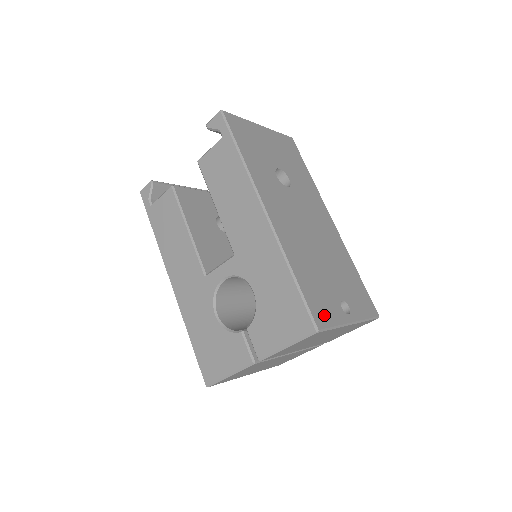
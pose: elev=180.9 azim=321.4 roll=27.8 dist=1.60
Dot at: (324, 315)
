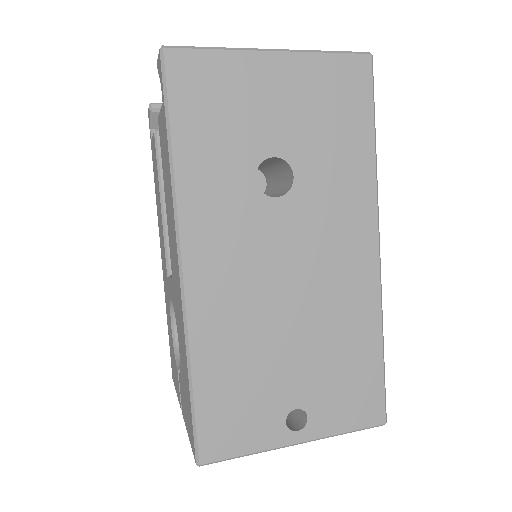
Dot at: (229, 440)
